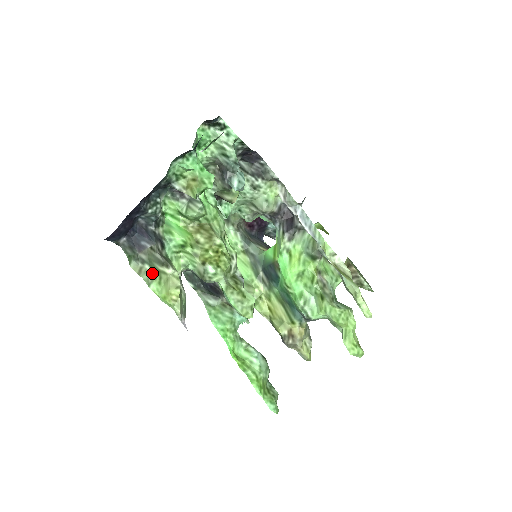
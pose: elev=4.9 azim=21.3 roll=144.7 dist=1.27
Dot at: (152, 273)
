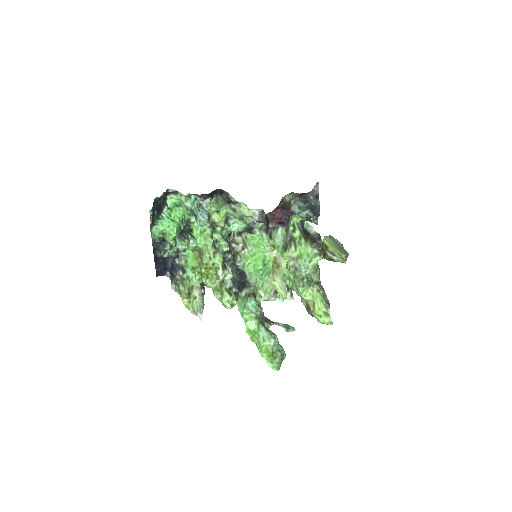
Dot at: (179, 290)
